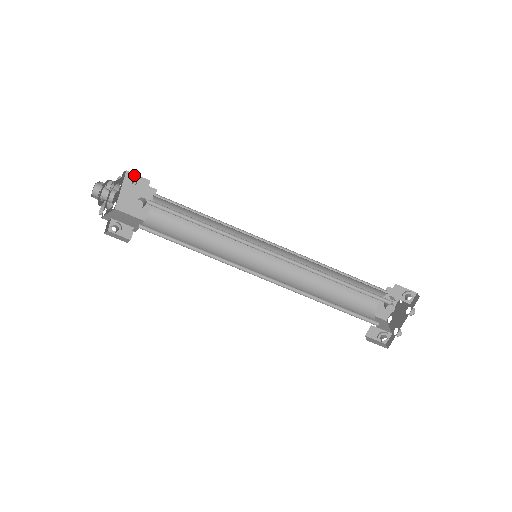
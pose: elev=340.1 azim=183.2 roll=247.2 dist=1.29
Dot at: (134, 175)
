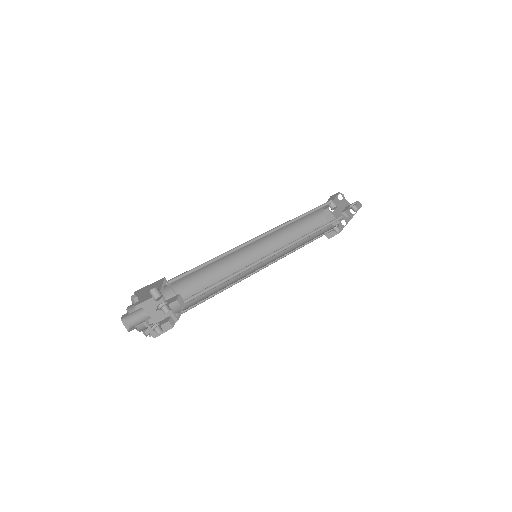
Dot at: (165, 302)
